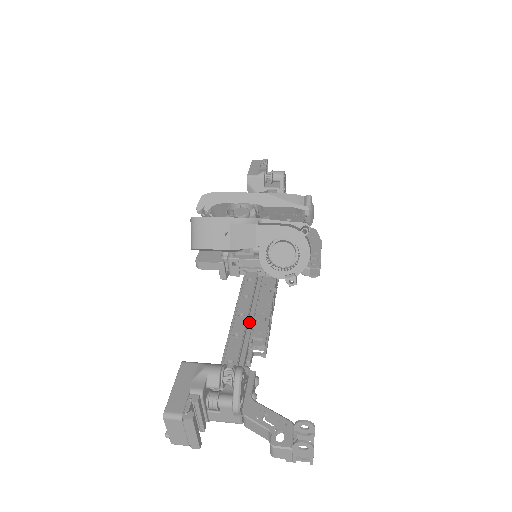
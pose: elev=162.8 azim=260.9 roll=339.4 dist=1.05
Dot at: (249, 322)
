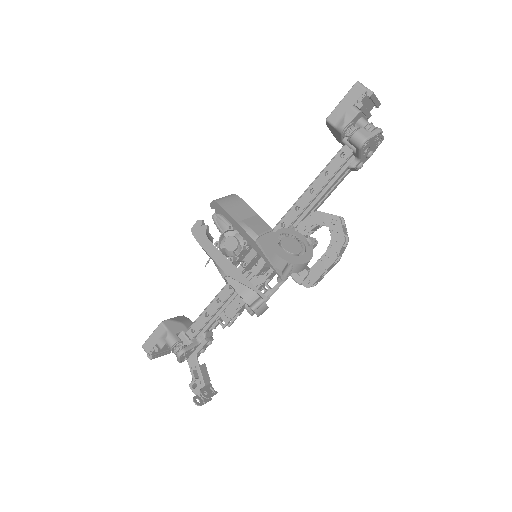
Dot at: (225, 305)
